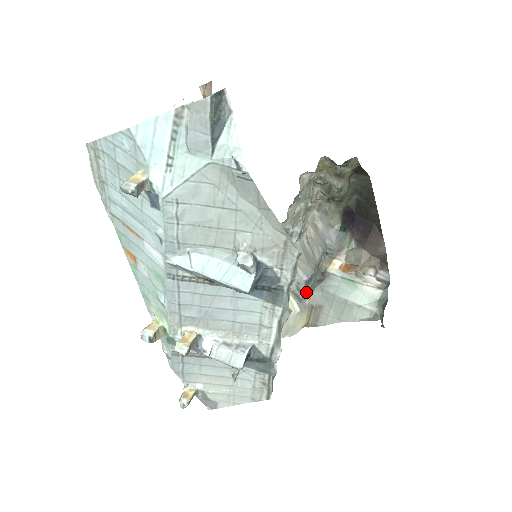
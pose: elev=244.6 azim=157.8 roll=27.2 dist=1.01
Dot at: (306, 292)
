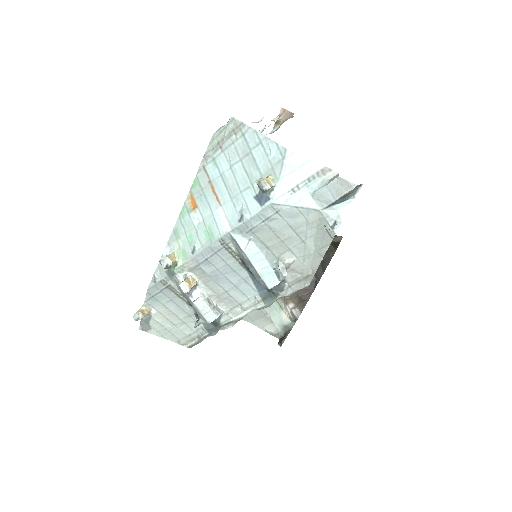
Dot at: occluded
